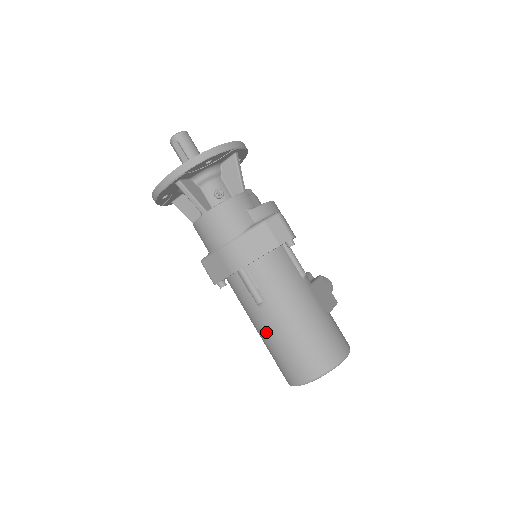
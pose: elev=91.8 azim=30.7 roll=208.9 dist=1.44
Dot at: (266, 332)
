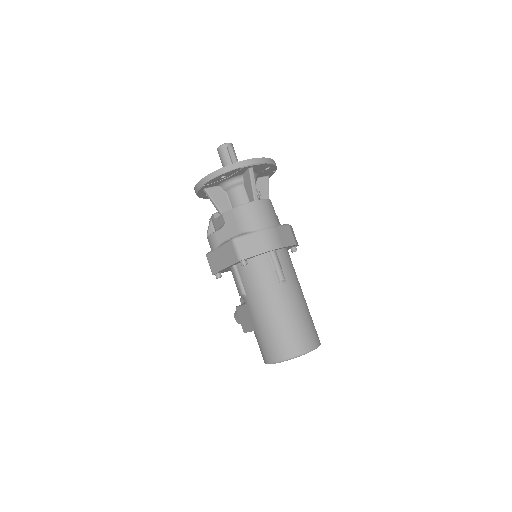
Dot at: (280, 306)
